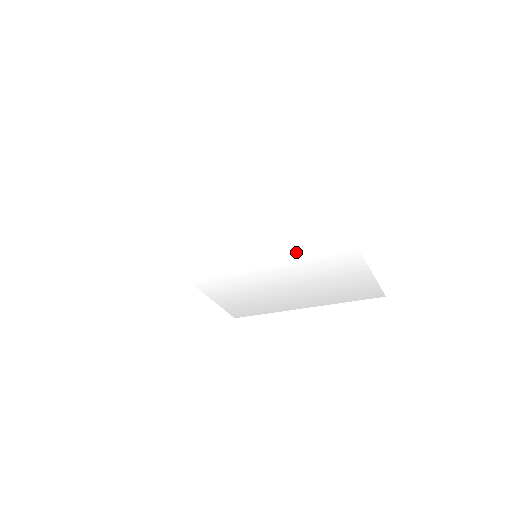
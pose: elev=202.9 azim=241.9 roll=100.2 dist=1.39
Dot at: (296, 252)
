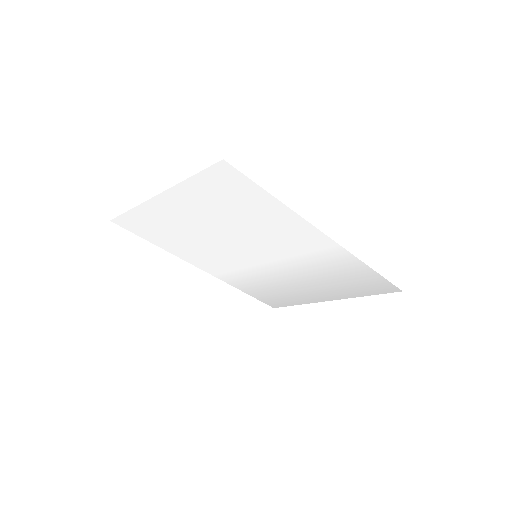
Dot at: (288, 252)
